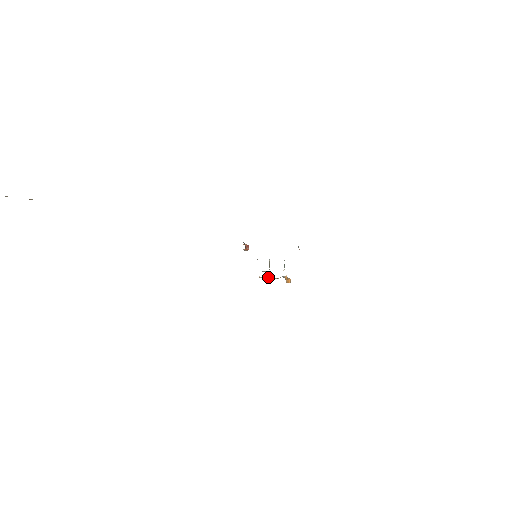
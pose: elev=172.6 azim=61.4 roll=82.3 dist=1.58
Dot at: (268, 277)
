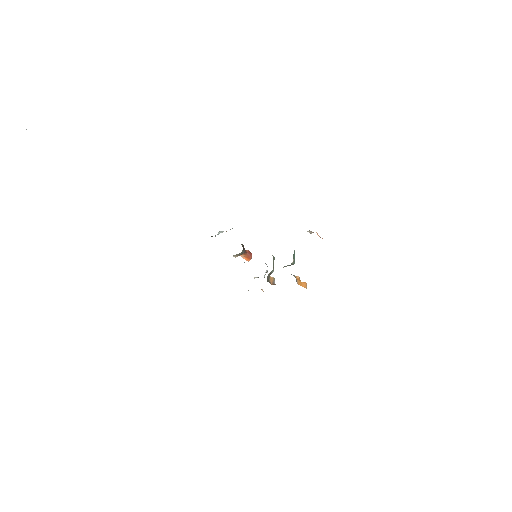
Dot at: (273, 284)
